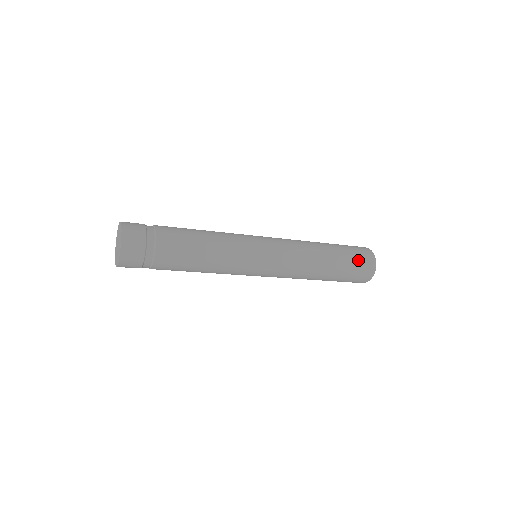
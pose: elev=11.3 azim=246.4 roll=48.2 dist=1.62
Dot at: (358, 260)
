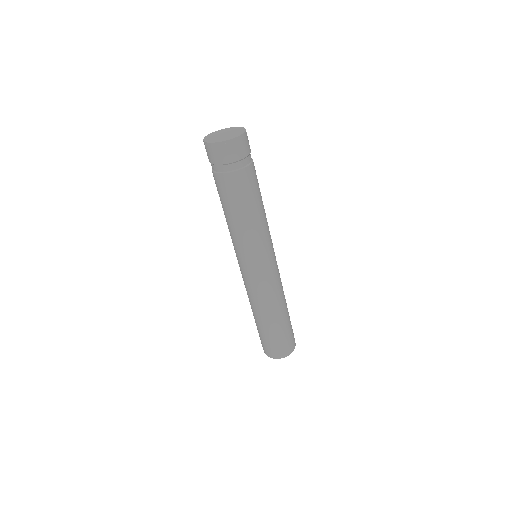
Dot at: (287, 340)
